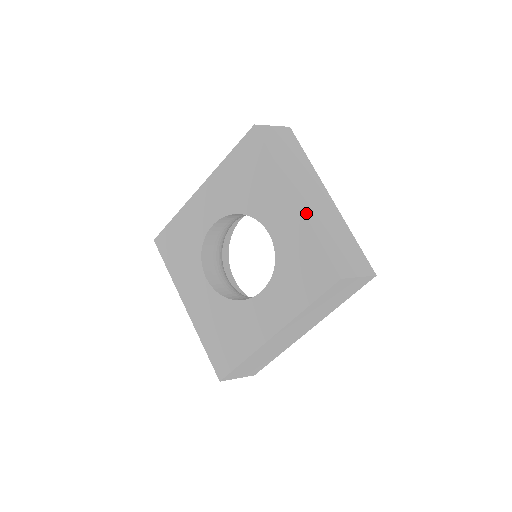
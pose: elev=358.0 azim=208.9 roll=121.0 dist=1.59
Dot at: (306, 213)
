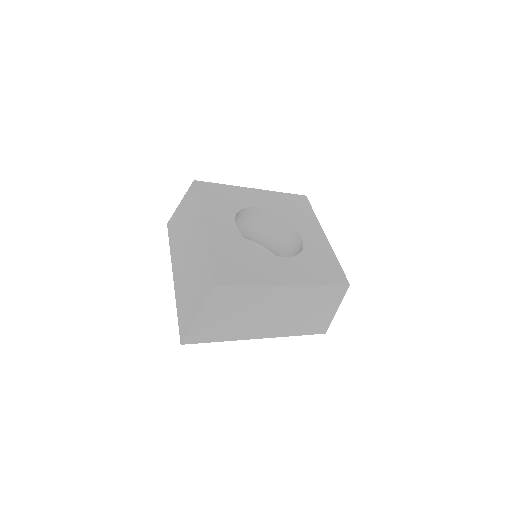
Dot at: occluded
